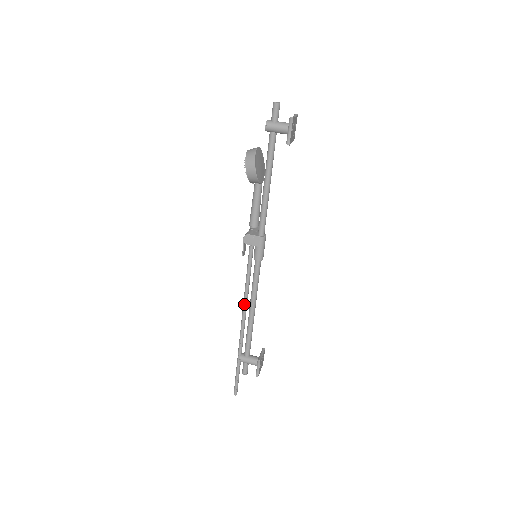
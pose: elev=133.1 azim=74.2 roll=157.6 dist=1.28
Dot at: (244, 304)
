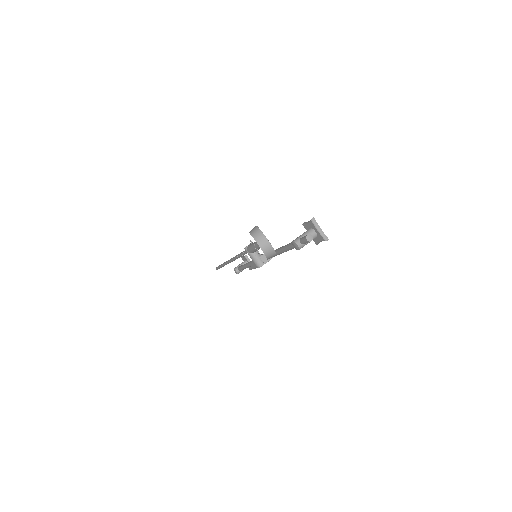
Dot at: occluded
